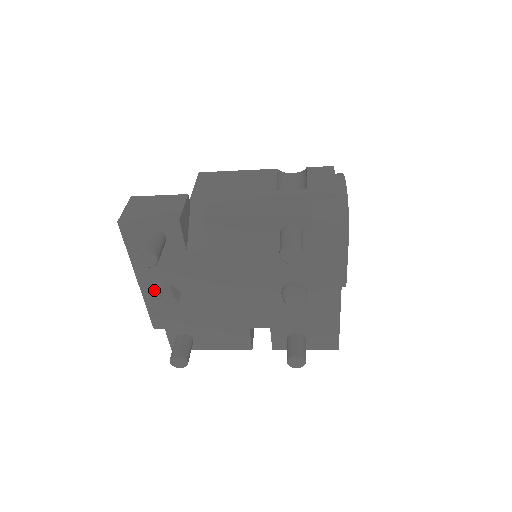
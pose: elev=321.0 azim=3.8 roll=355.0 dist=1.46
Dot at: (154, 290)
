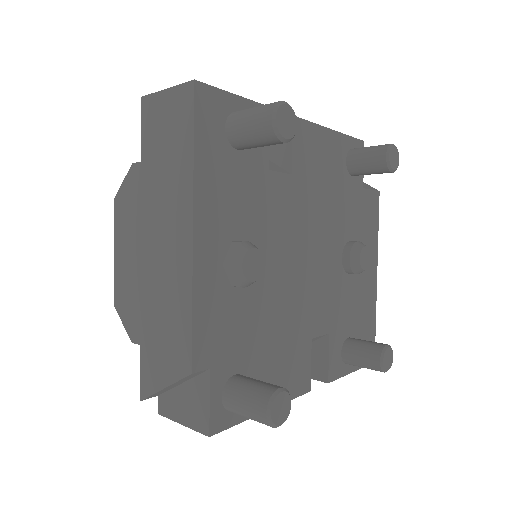
Dot at: (213, 255)
